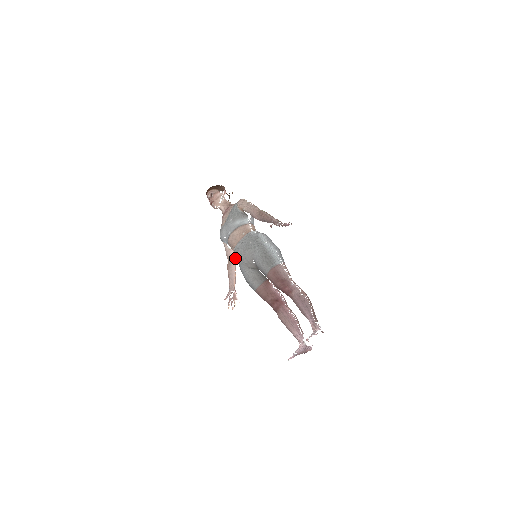
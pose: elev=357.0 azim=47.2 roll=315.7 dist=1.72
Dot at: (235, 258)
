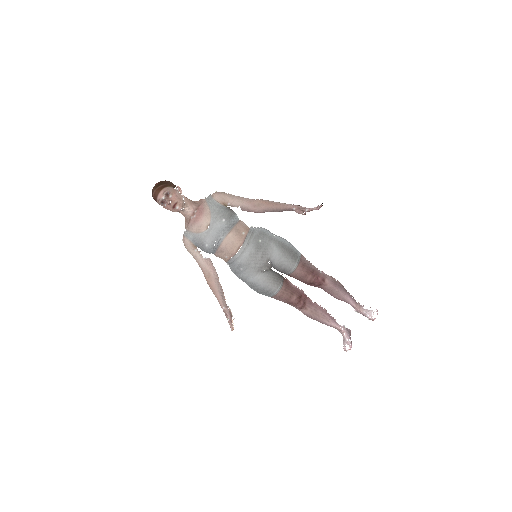
Dot at: (214, 268)
